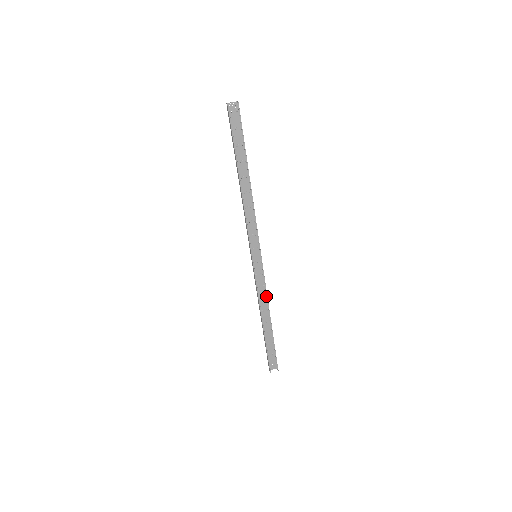
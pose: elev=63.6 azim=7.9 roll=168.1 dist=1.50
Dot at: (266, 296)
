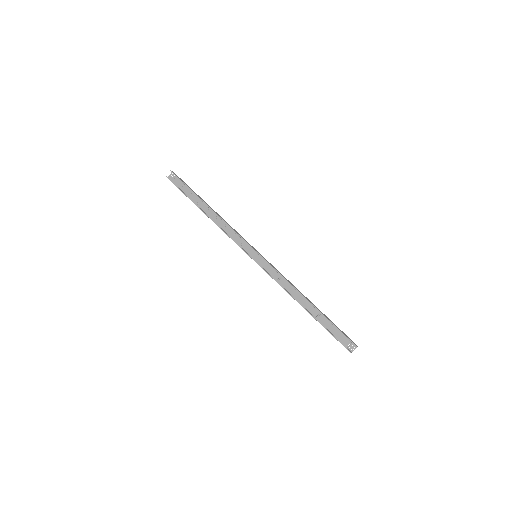
Dot at: (290, 283)
